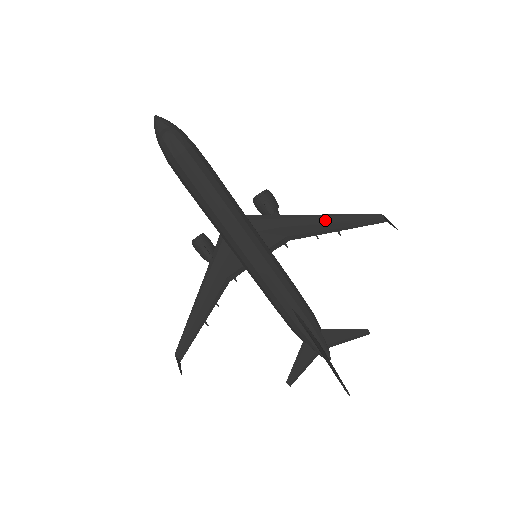
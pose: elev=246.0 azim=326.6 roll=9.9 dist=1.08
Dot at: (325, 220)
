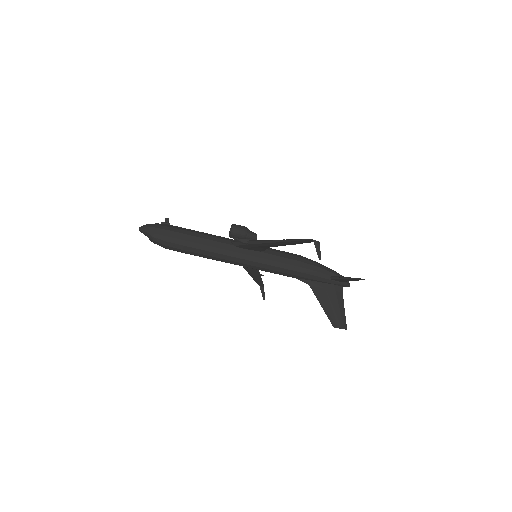
Dot at: (277, 243)
